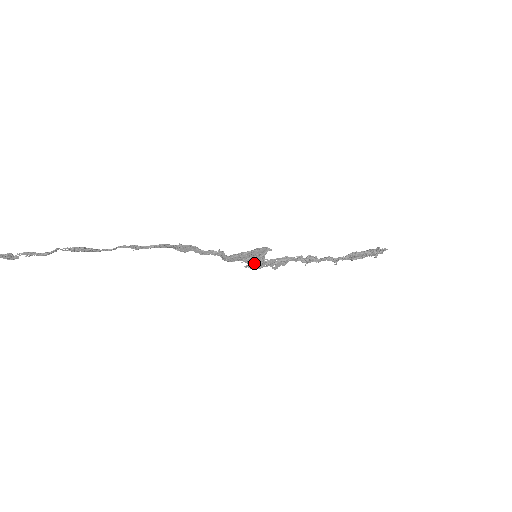
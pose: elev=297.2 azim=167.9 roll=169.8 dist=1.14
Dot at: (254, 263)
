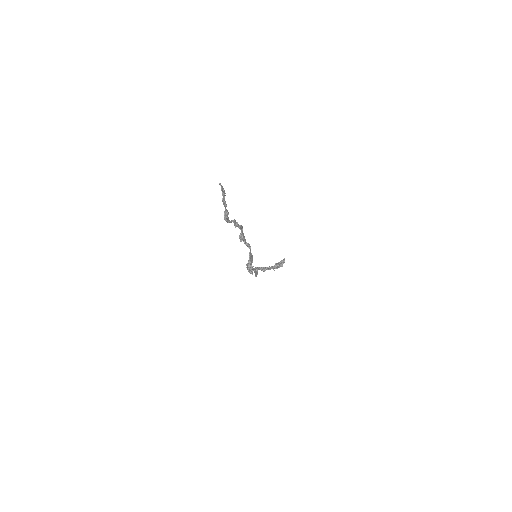
Dot at: (250, 269)
